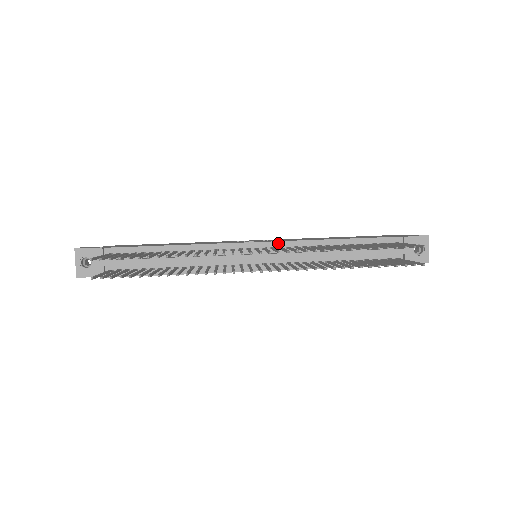
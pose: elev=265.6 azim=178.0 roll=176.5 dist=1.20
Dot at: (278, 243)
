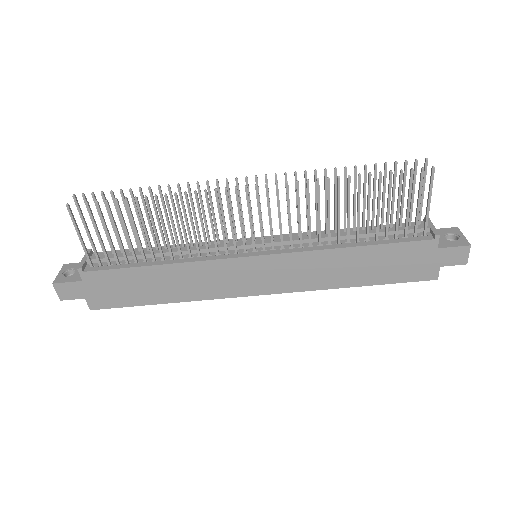
Dot at: (279, 236)
